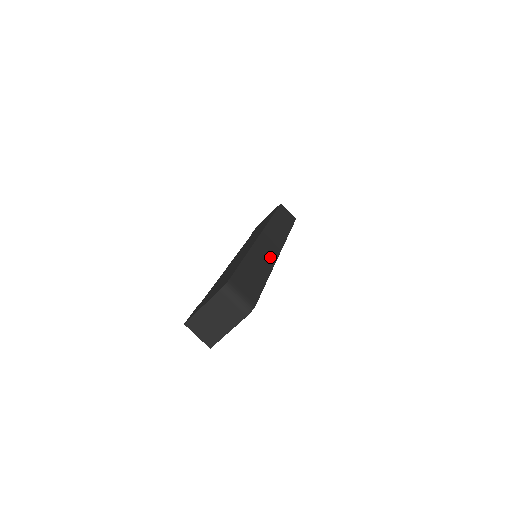
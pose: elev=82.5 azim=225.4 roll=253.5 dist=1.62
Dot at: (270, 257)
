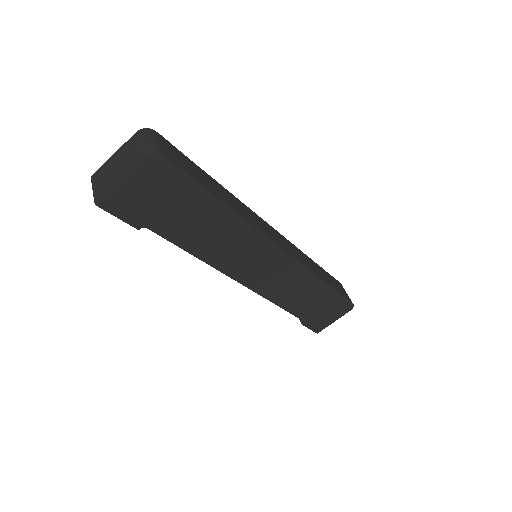
Dot at: (256, 223)
